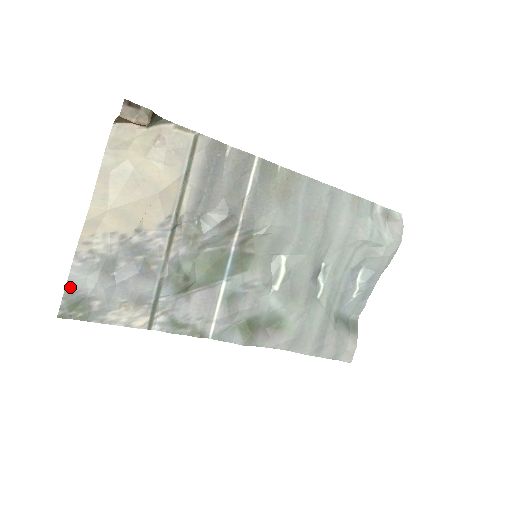
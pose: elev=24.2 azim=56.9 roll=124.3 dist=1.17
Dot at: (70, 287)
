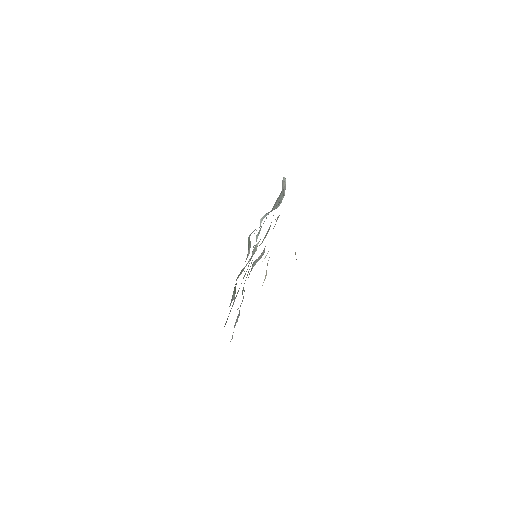
Dot at: occluded
